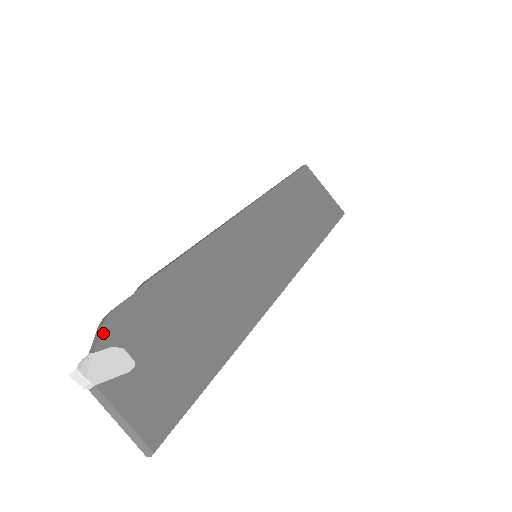
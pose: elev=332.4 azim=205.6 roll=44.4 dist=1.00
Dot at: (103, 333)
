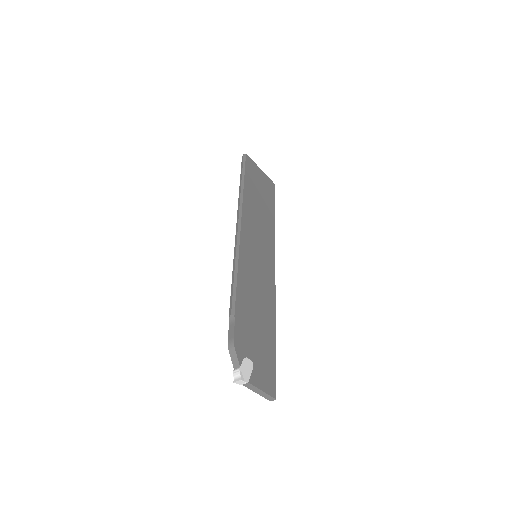
Dot at: (237, 355)
